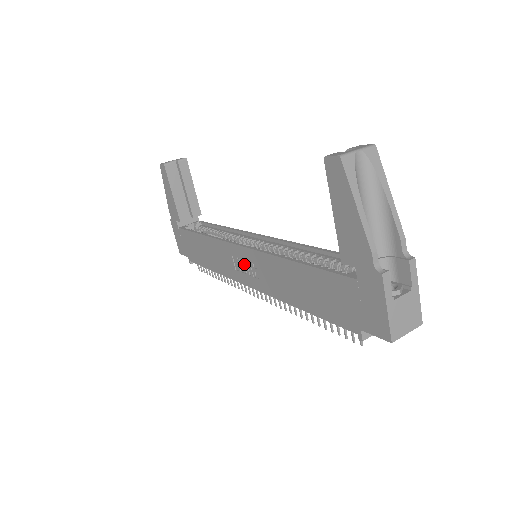
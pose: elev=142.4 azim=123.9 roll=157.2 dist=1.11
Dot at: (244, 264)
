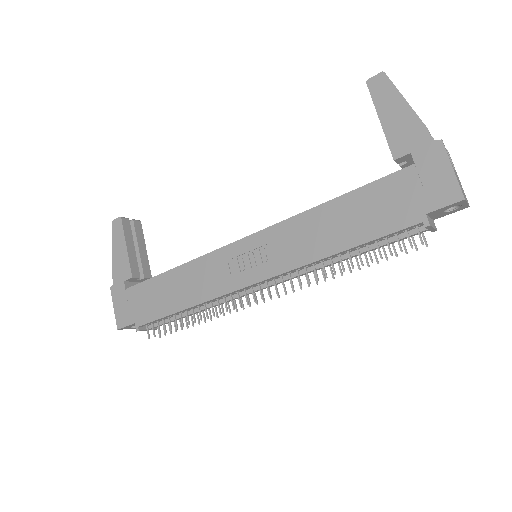
Dot at: (248, 257)
